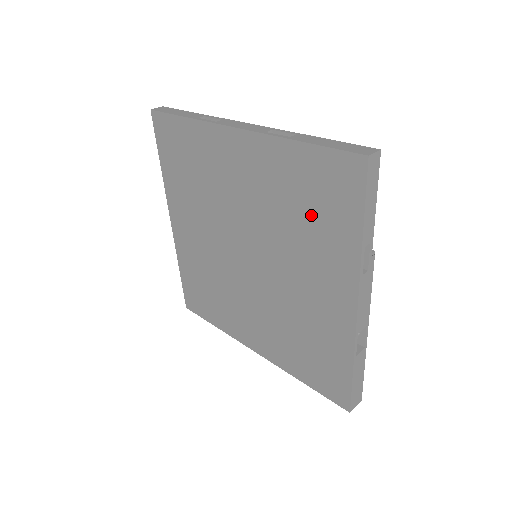
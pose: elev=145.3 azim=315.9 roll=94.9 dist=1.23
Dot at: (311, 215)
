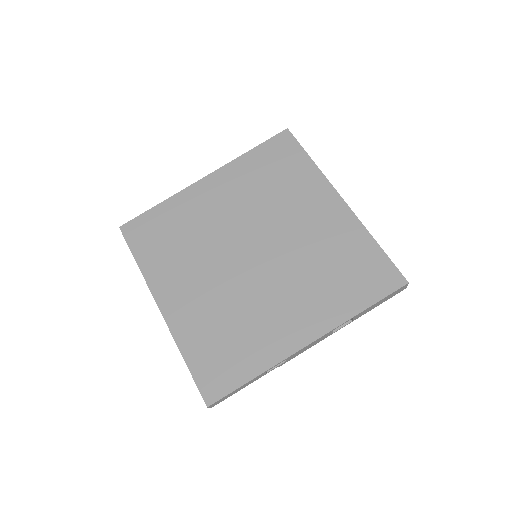
Dot at: (279, 177)
